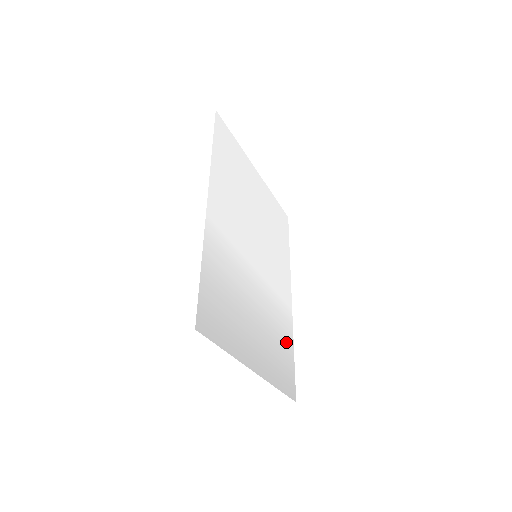
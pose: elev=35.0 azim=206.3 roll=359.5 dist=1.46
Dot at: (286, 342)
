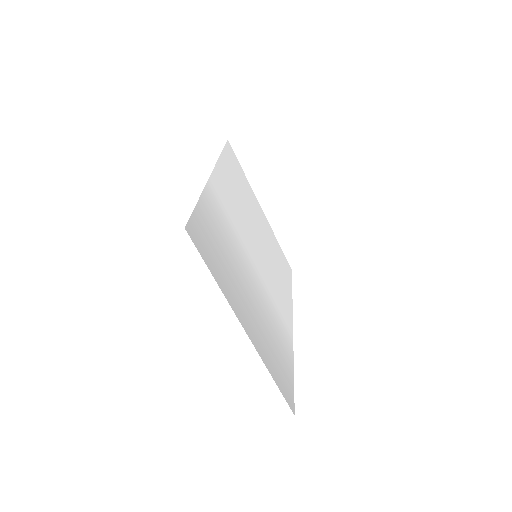
Dot at: (285, 352)
